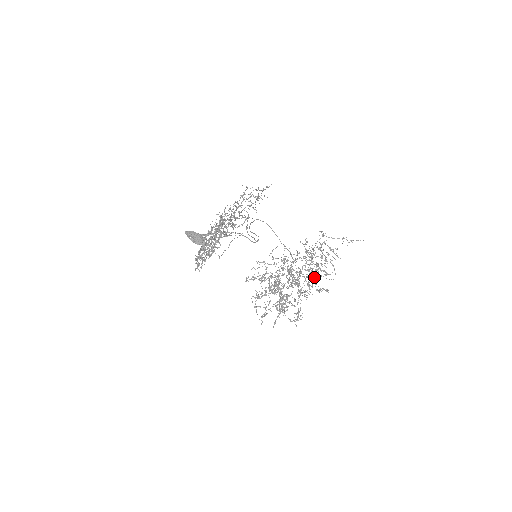
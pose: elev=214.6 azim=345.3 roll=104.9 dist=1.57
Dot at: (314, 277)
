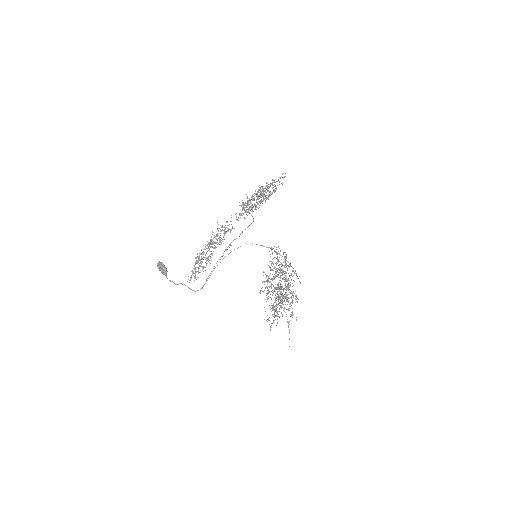
Dot at: occluded
